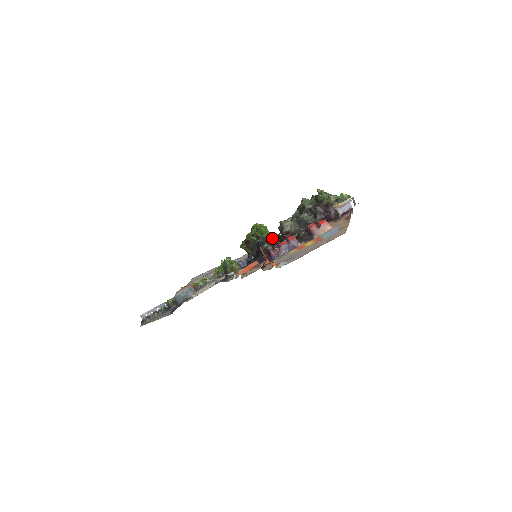
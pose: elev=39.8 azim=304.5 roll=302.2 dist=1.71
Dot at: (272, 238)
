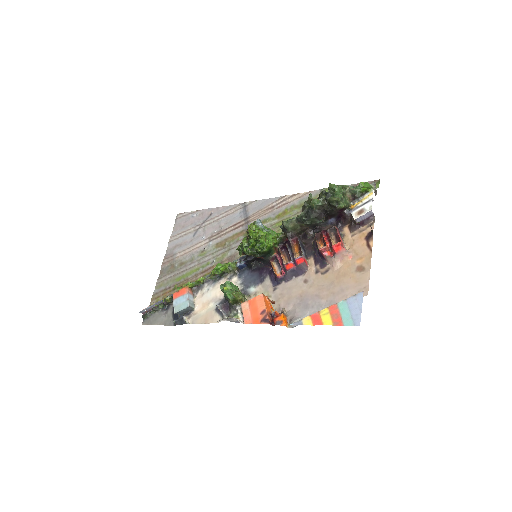
Dot at: (274, 245)
